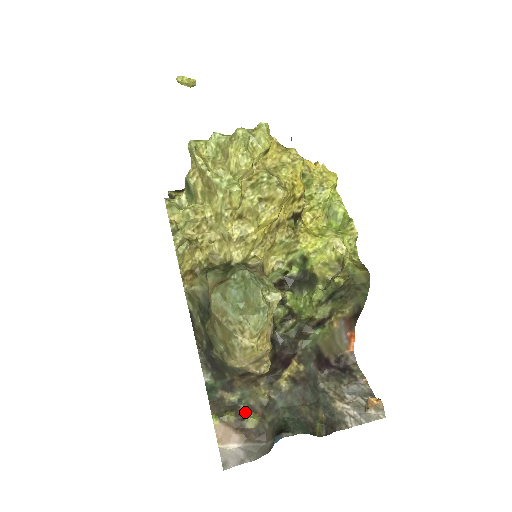
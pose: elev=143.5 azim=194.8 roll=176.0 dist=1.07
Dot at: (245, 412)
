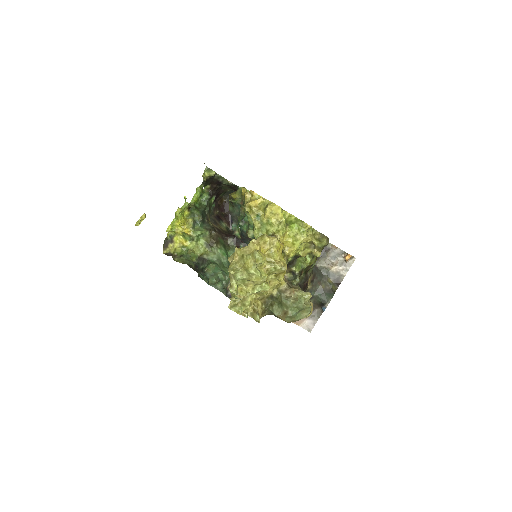
Dot at: occluded
